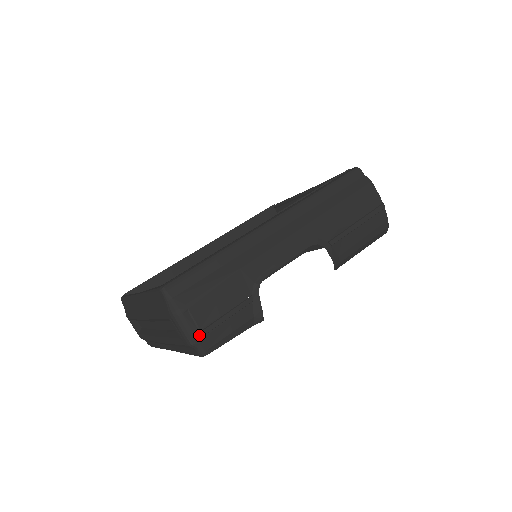
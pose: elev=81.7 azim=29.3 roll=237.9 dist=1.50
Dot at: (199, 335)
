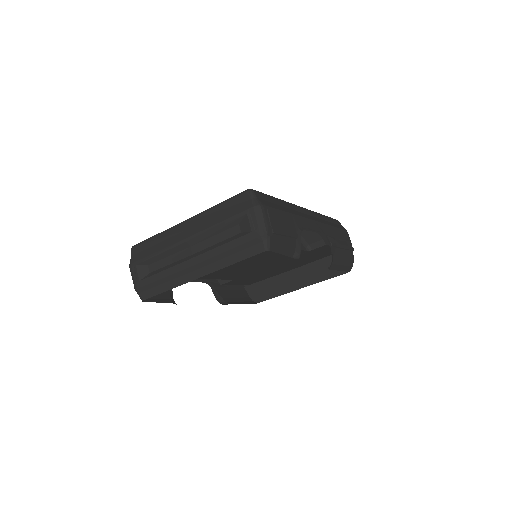
Dot at: (270, 231)
